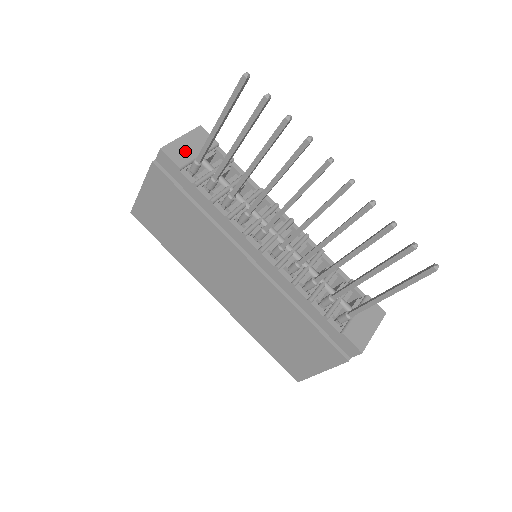
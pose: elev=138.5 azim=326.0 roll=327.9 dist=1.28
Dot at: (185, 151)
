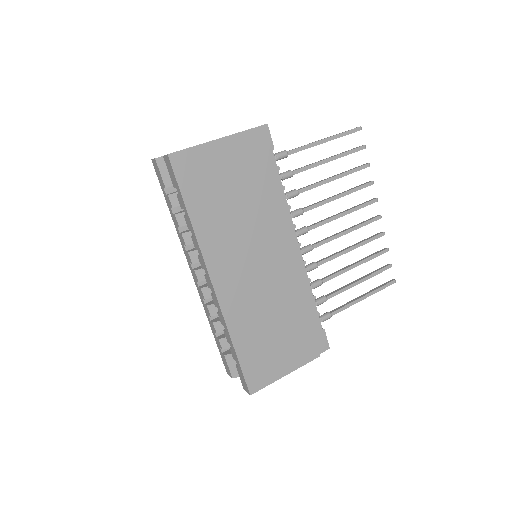
Dot at: occluded
